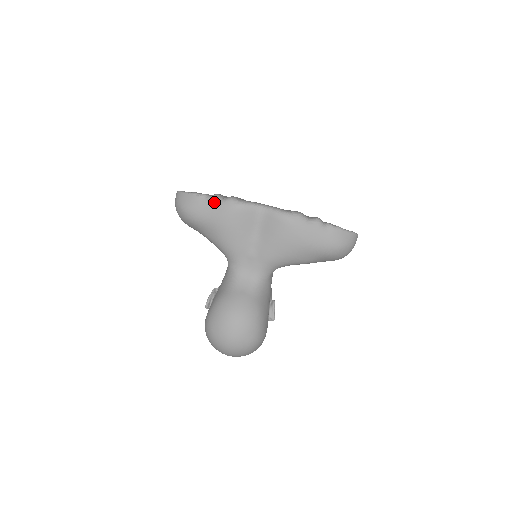
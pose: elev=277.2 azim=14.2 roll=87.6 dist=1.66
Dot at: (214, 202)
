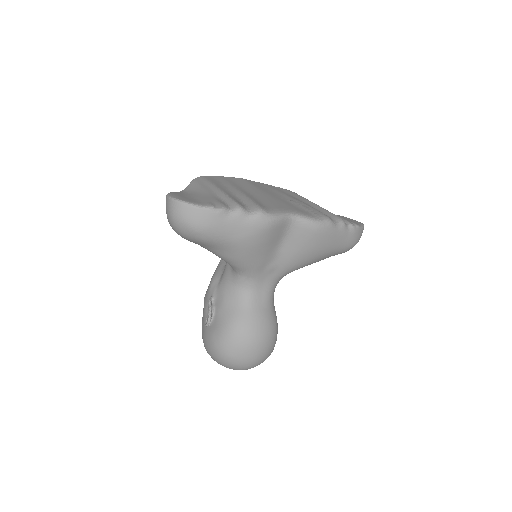
Dot at: (240, 219)
